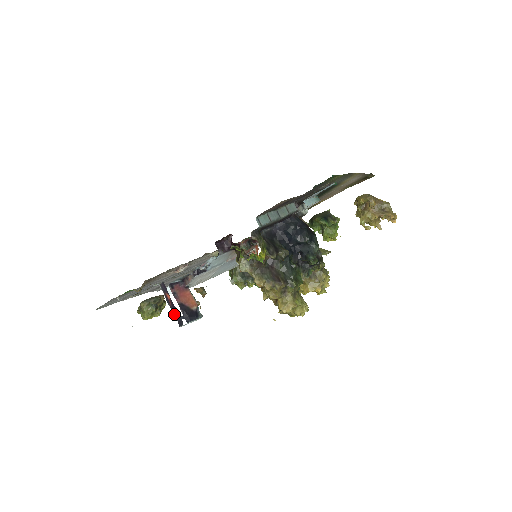
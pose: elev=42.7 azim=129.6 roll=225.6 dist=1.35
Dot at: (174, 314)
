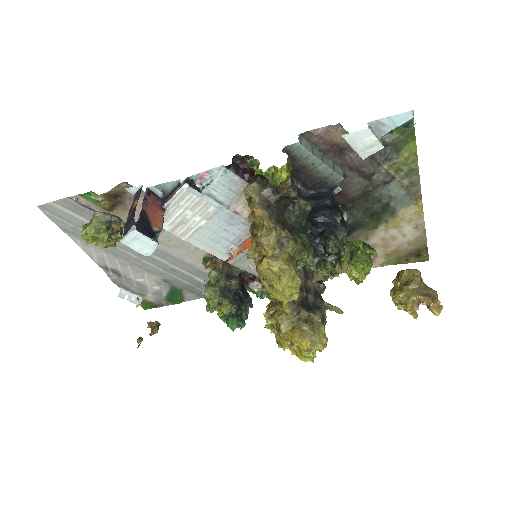
Dot at: (126, 225)
